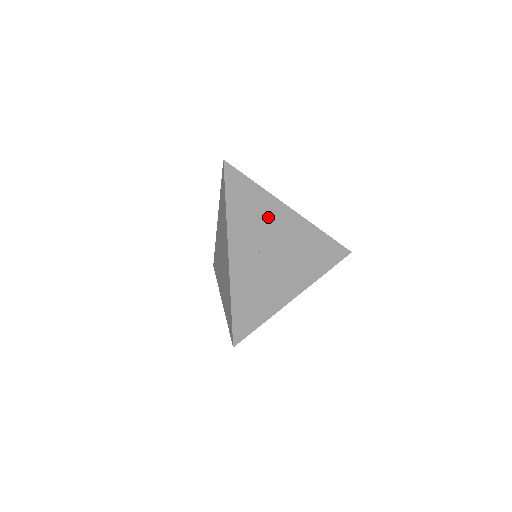
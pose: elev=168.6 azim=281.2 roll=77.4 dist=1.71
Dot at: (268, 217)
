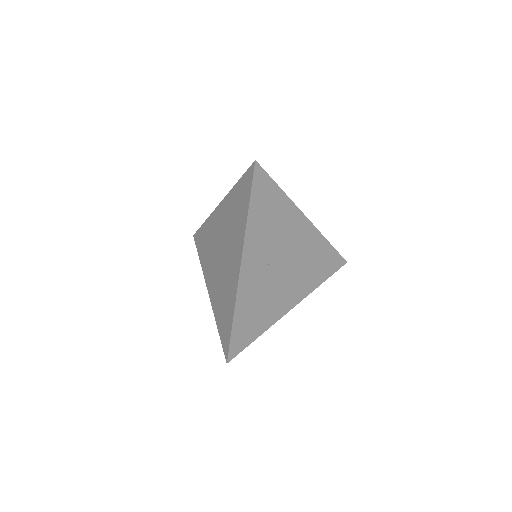
Dot at: (284, 227)
